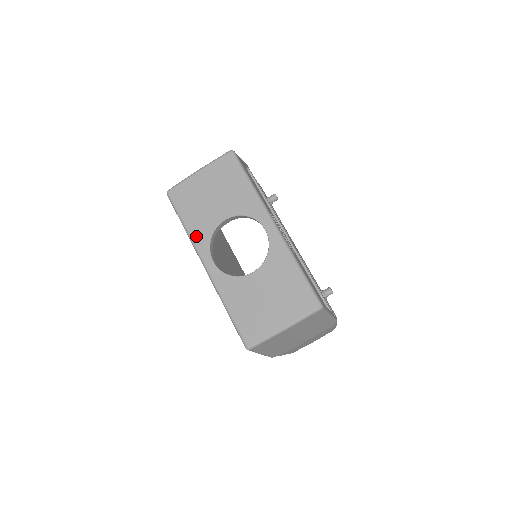
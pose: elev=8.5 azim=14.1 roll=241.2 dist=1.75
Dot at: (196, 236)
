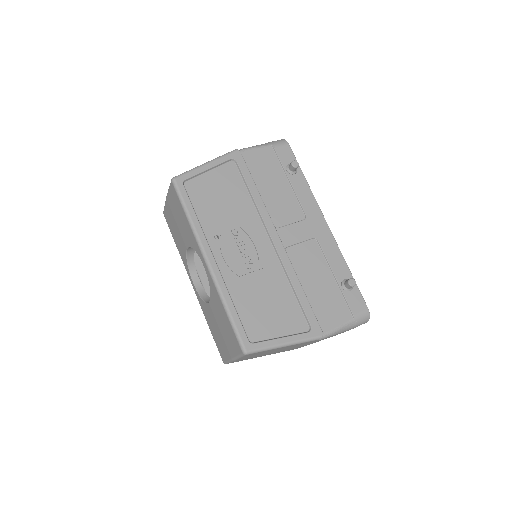
Dot at: (182, 258)
